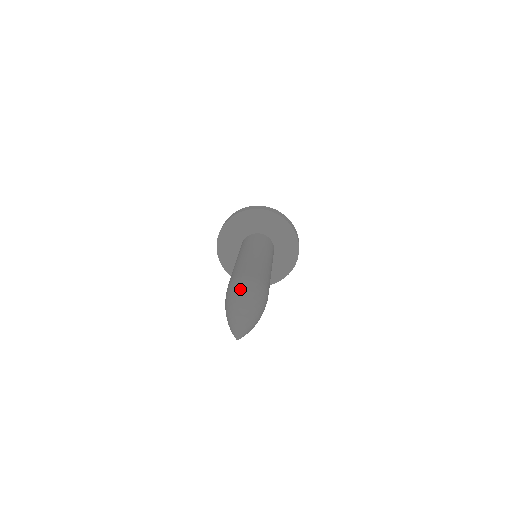
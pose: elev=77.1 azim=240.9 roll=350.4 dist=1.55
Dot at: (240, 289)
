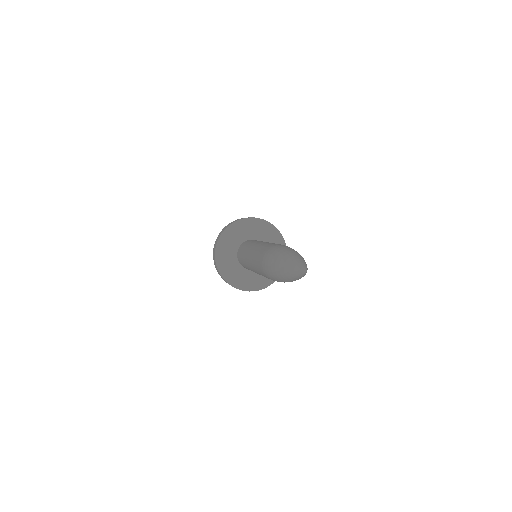
Dot at: occluded
